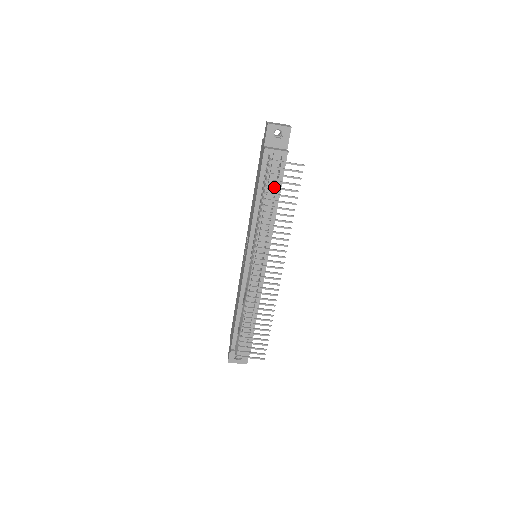
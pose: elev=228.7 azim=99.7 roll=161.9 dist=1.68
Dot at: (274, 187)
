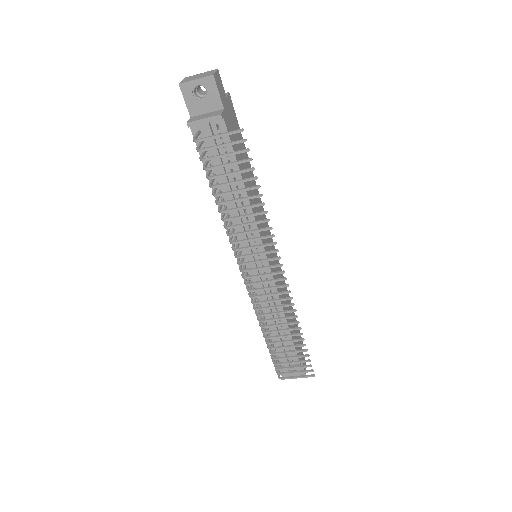
Dot at: (217, 175)
